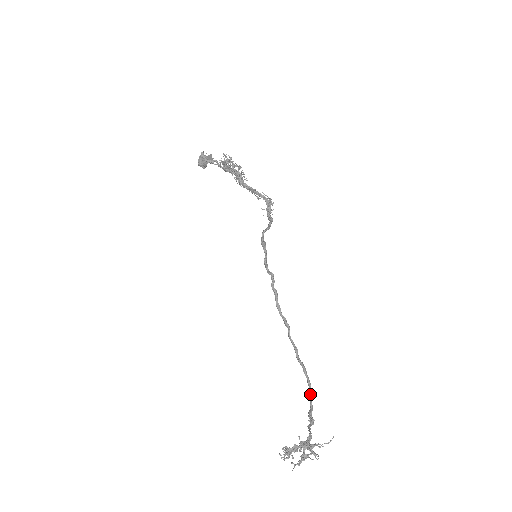
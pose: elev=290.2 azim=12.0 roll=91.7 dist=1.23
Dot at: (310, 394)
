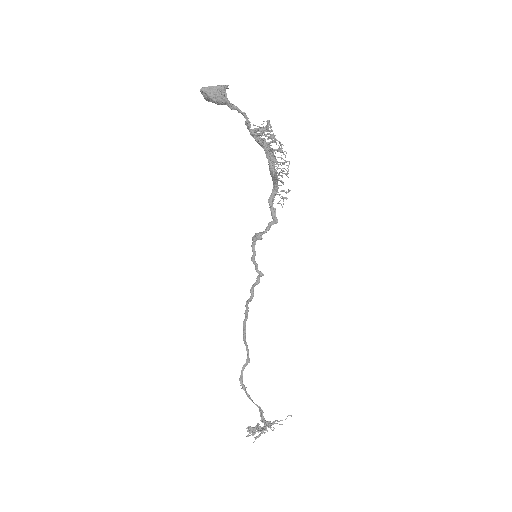
Dot at: occluded
